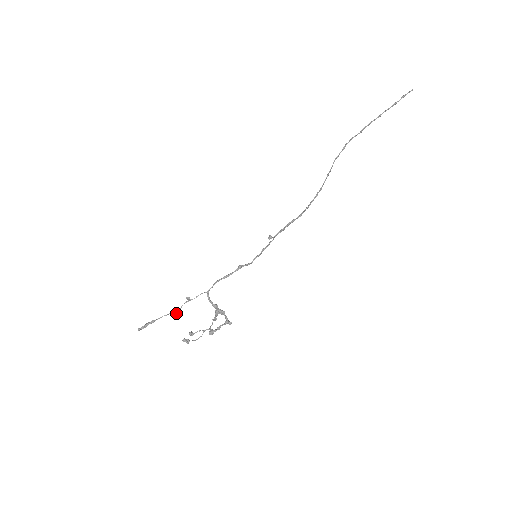
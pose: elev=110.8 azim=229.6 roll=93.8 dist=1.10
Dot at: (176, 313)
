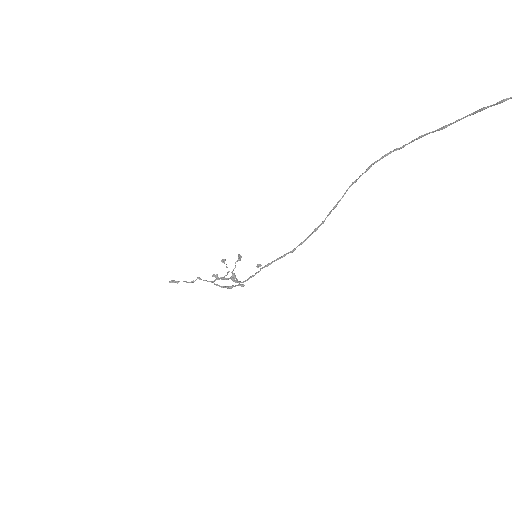
Dot at: occluded
